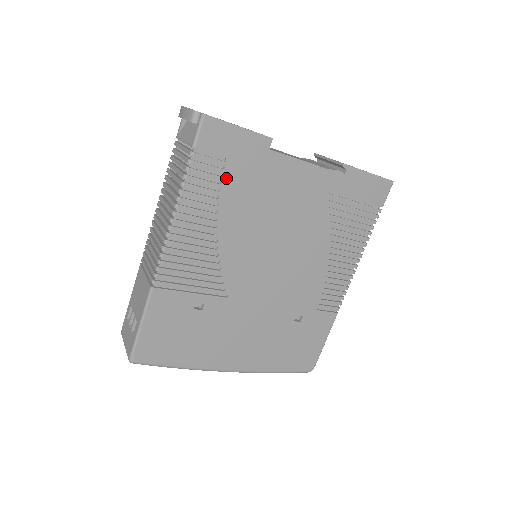
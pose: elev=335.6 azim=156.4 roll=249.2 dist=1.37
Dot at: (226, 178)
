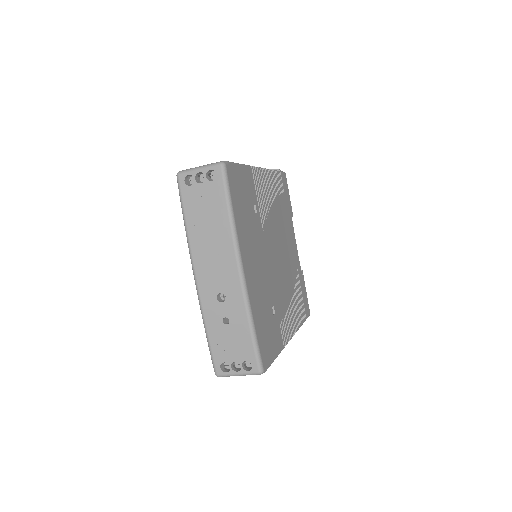
Dot at: (282, 196)
